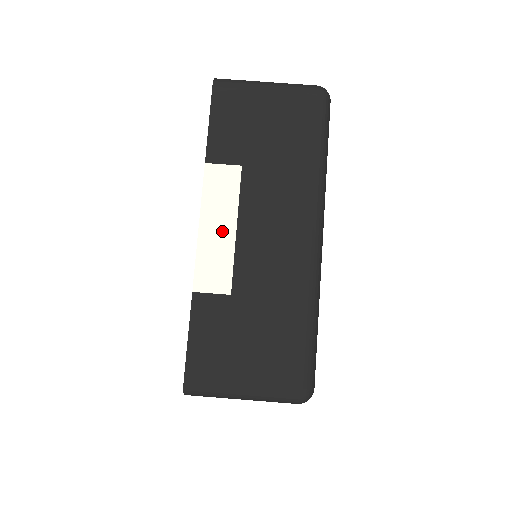
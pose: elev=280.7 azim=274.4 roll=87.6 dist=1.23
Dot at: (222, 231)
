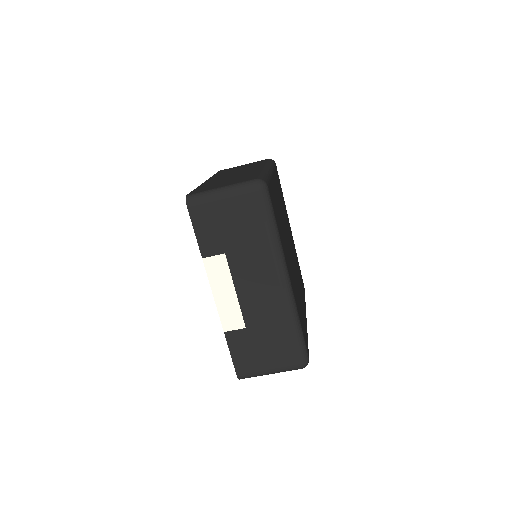
Dot at: (228, 295)
